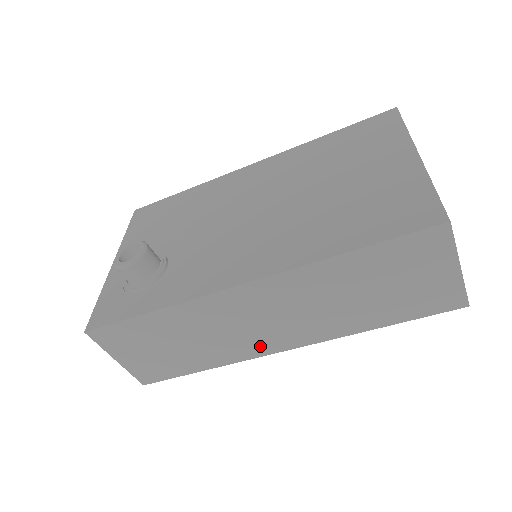
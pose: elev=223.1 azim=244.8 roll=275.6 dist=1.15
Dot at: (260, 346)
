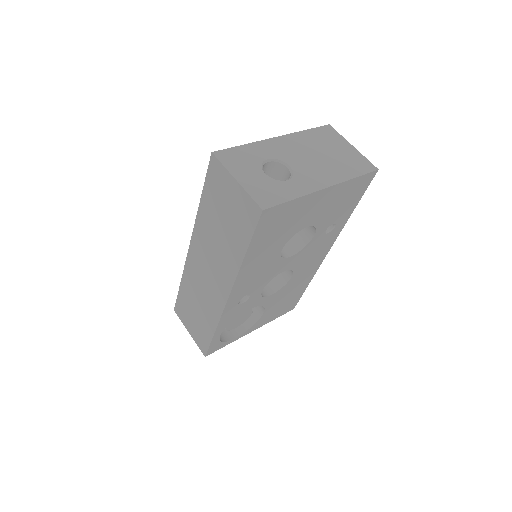
Dot at: (218, 299)
